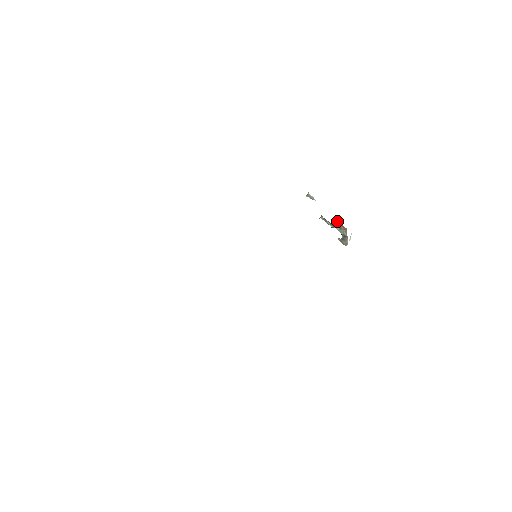
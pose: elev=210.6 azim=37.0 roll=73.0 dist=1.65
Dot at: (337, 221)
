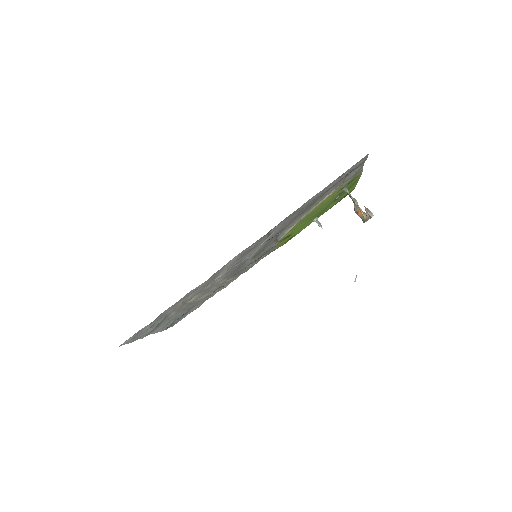
Dot at: (357, 210)
